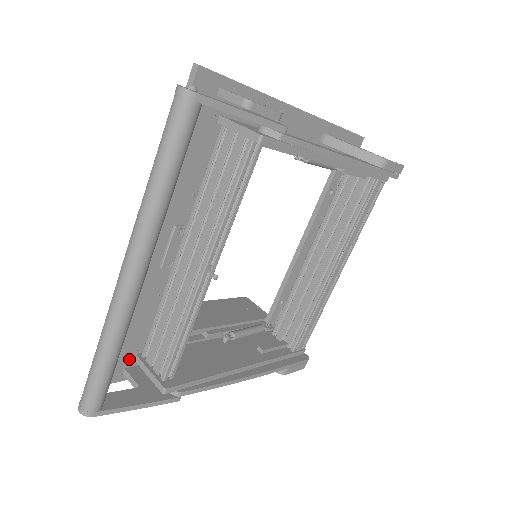
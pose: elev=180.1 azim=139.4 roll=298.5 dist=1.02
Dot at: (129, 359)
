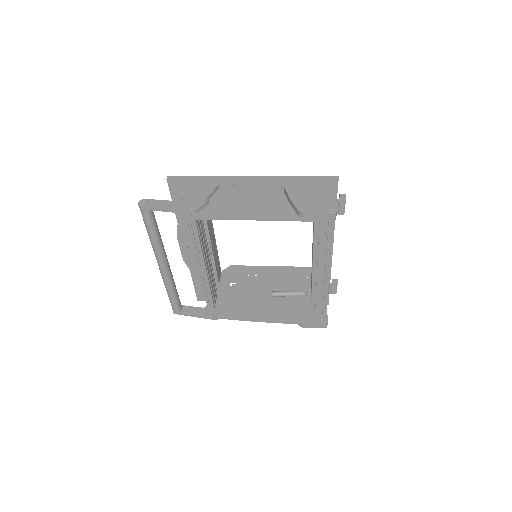
Dot at: occluded
